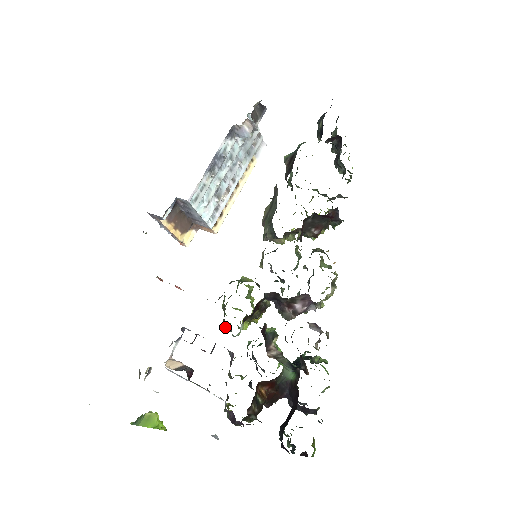
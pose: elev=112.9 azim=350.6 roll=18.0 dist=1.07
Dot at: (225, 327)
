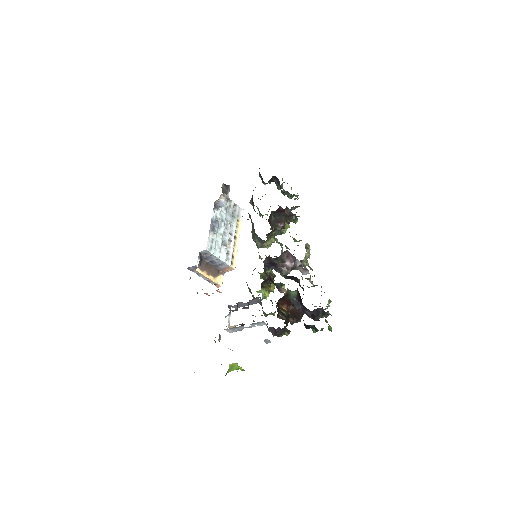
Dot at: occluded
